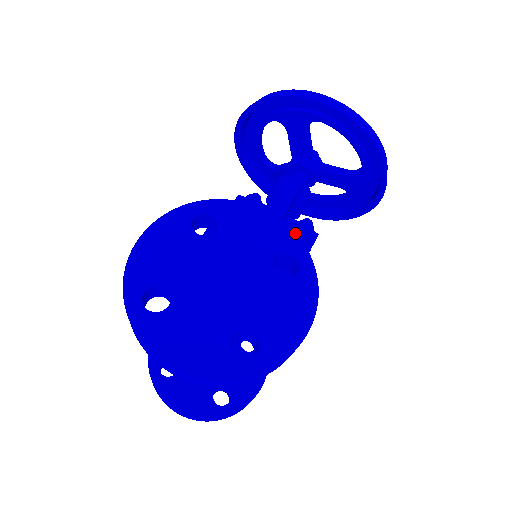
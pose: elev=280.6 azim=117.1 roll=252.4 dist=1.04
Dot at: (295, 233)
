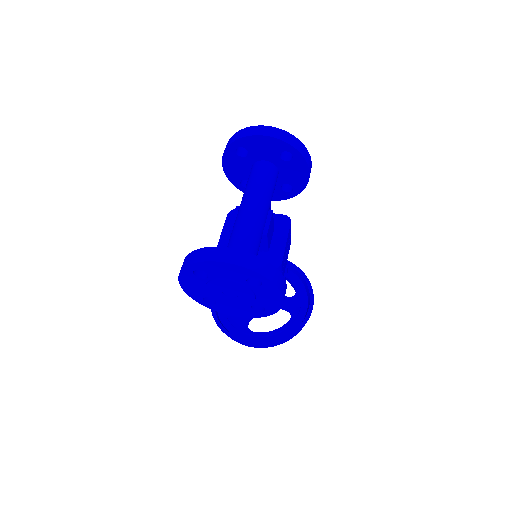
Dot at: occluded
